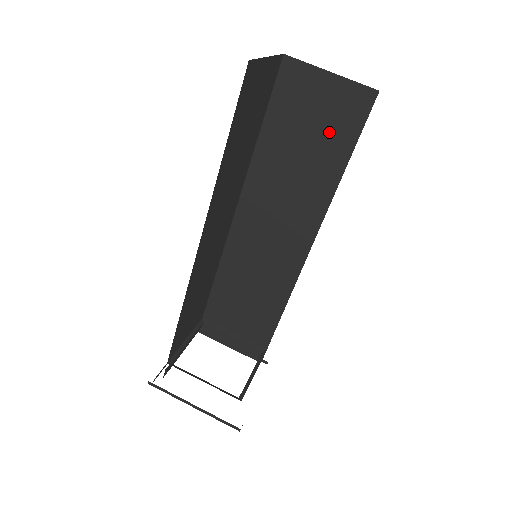
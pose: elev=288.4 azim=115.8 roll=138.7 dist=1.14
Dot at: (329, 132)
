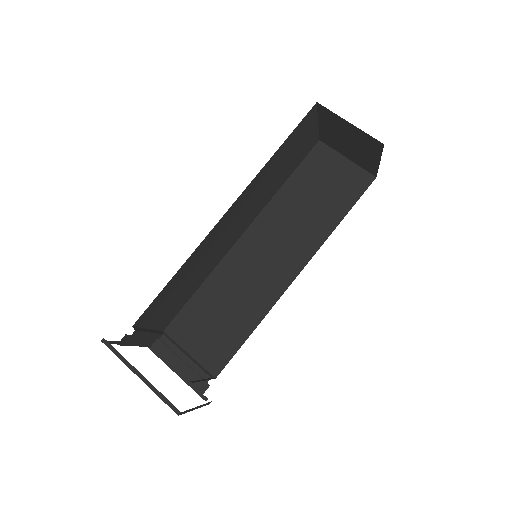
Dot at: (335, 194)
